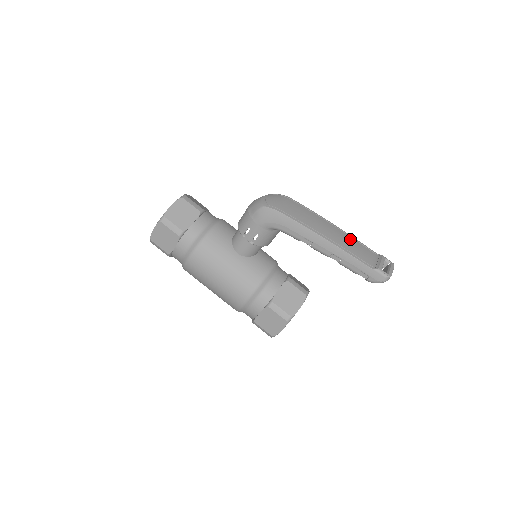
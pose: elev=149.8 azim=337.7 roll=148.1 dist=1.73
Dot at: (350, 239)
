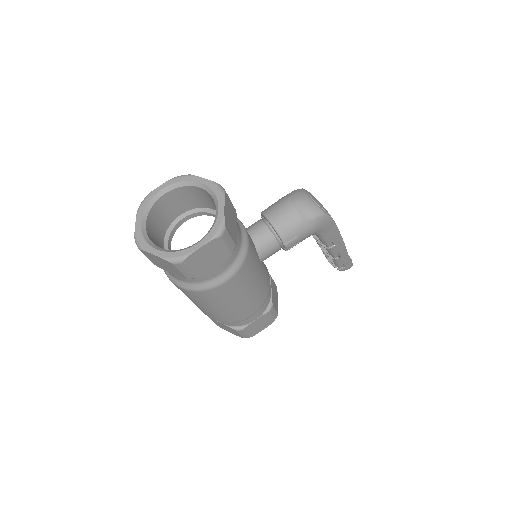
Dot at: occluded
